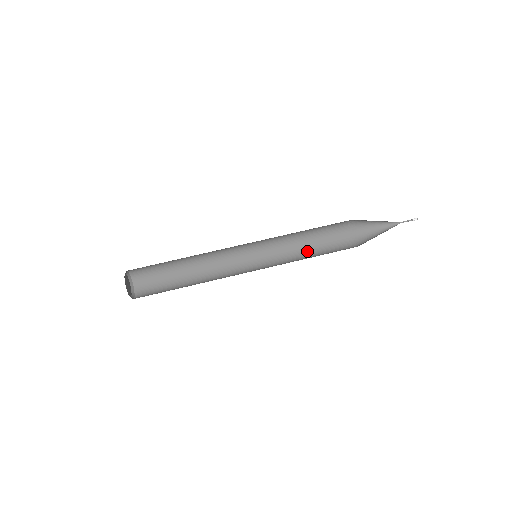
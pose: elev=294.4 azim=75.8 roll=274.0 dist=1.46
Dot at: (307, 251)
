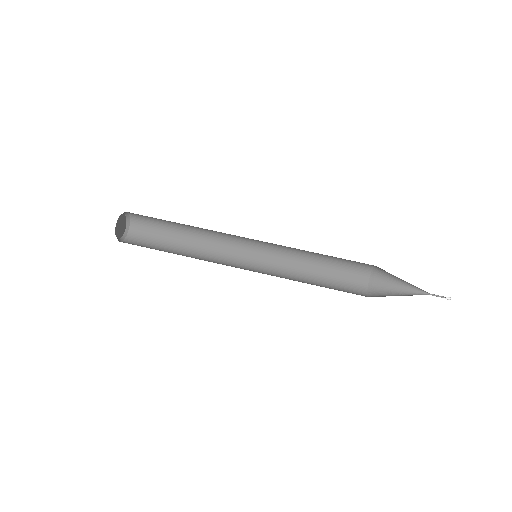
Dot at: (312, 284)
